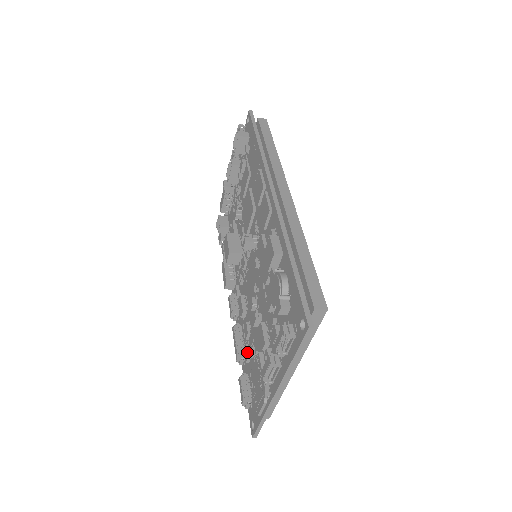
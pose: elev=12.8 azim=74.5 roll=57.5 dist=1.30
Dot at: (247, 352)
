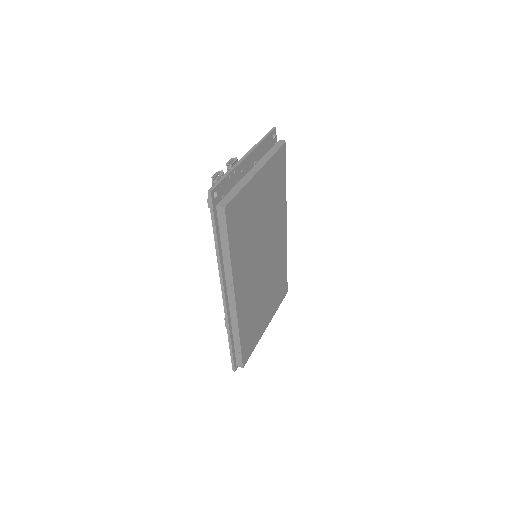
Dot at: occluded
